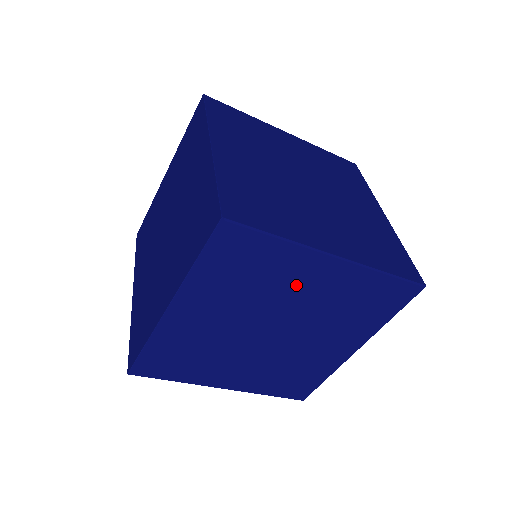
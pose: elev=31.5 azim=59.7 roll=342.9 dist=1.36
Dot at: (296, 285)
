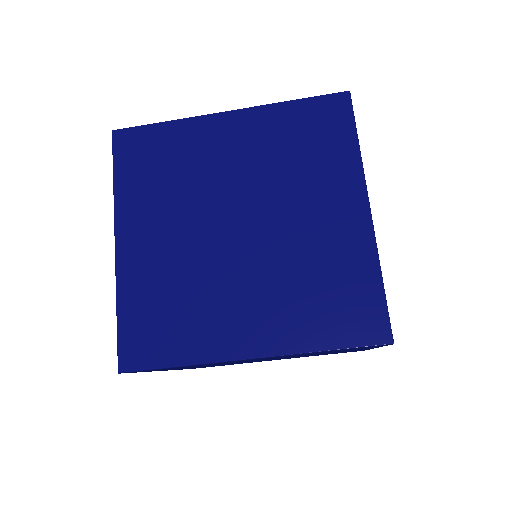
Dot at: occluded
